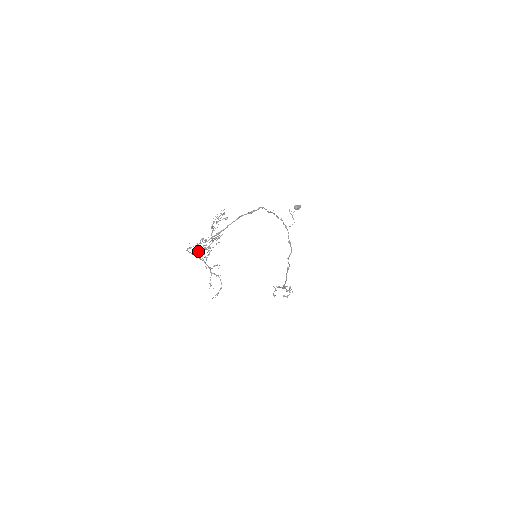
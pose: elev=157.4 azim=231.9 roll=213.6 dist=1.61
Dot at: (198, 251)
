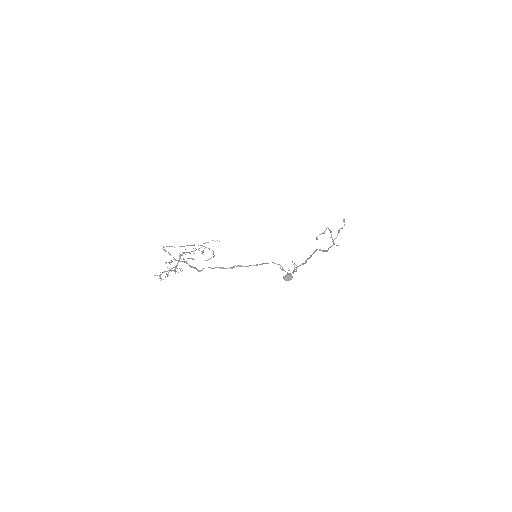
Dot at: occluded
